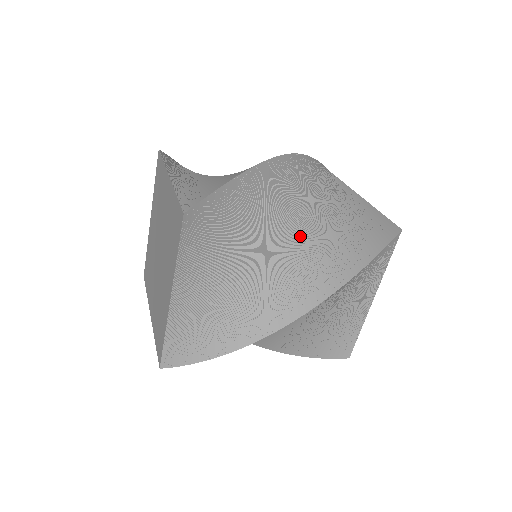
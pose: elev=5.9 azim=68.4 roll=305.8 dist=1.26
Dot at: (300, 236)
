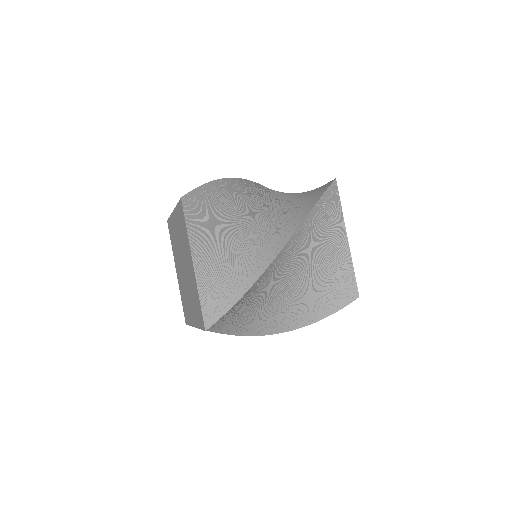
Dot at: (286, 294)
